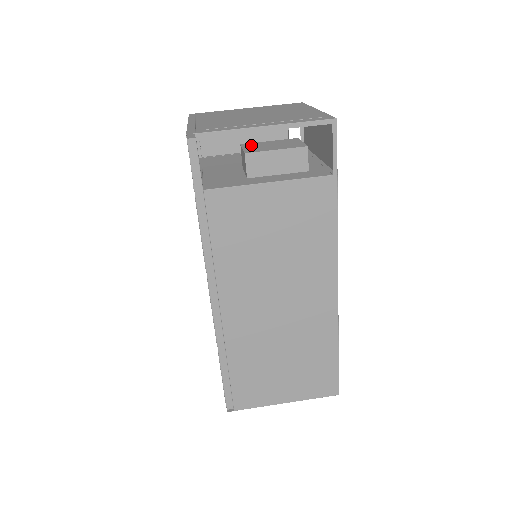
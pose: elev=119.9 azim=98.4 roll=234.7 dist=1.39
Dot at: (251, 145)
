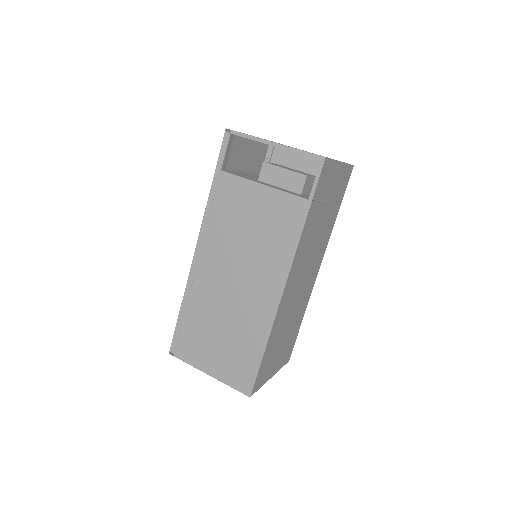
Dot at: (280, 165)
